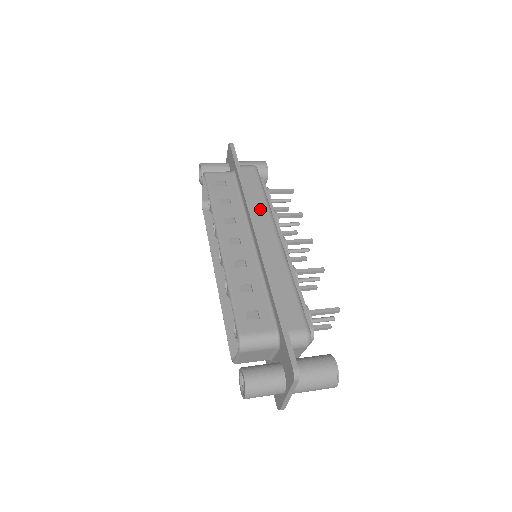
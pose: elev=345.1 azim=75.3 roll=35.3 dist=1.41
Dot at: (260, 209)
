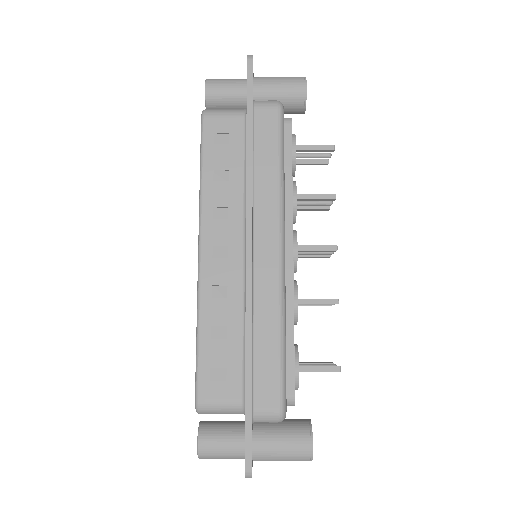
Dot at: (266, 198)
